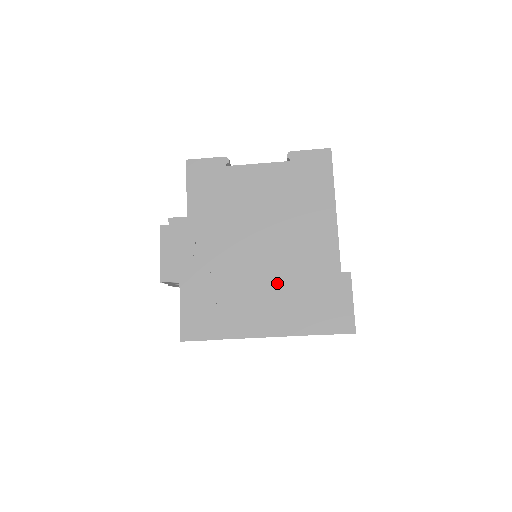
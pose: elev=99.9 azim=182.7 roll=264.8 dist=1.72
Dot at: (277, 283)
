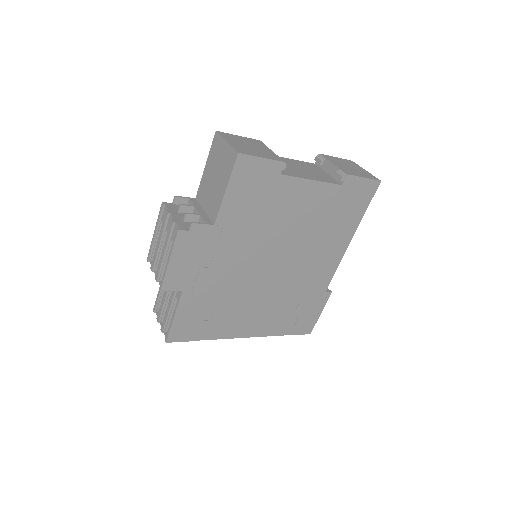
Dot at: (274, 298)
